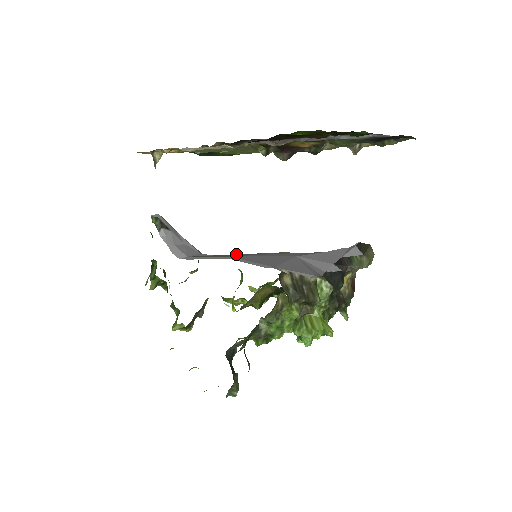
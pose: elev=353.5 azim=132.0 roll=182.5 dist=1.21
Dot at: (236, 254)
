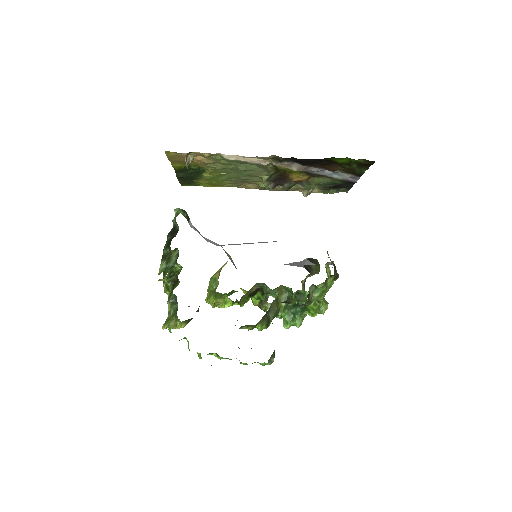
Dot at: (229, 257)
